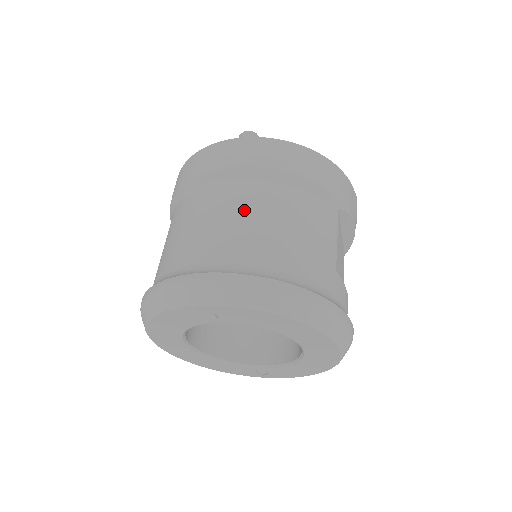
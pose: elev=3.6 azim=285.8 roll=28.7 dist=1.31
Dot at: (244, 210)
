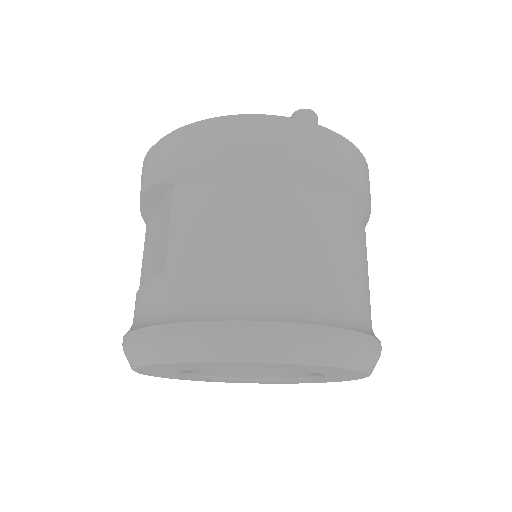
Dot at: (334, 236)
